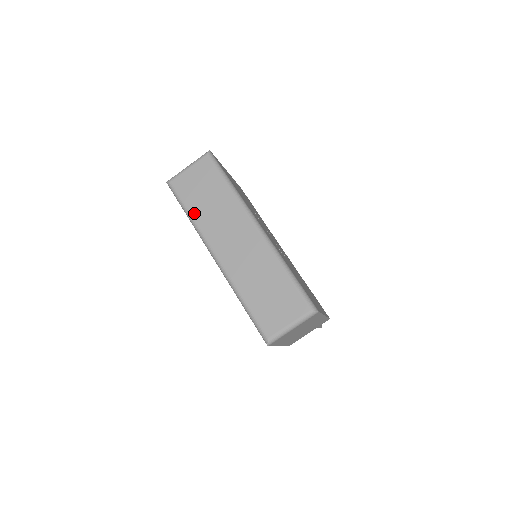
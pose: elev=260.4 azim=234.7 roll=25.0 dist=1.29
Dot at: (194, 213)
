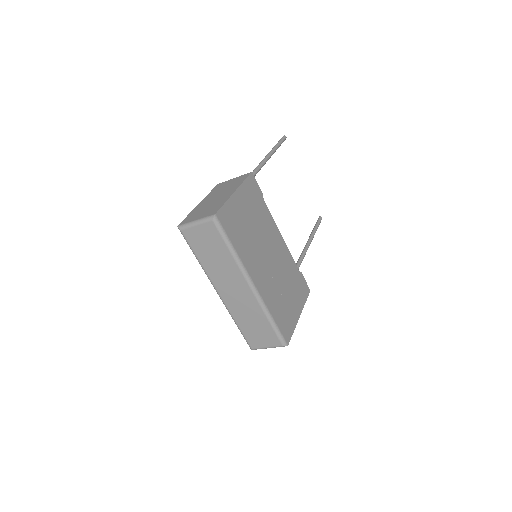
Dot at: (202, 261)
